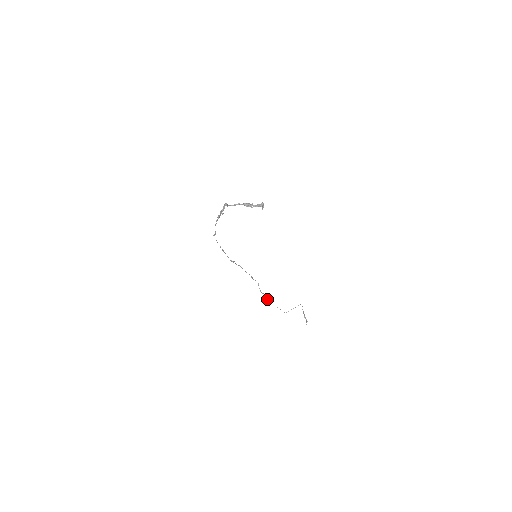
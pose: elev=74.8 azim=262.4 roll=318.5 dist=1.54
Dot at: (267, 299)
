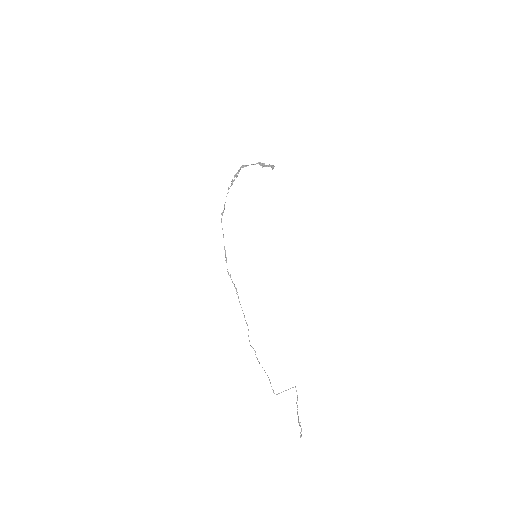
Dot at: (256, 357)
